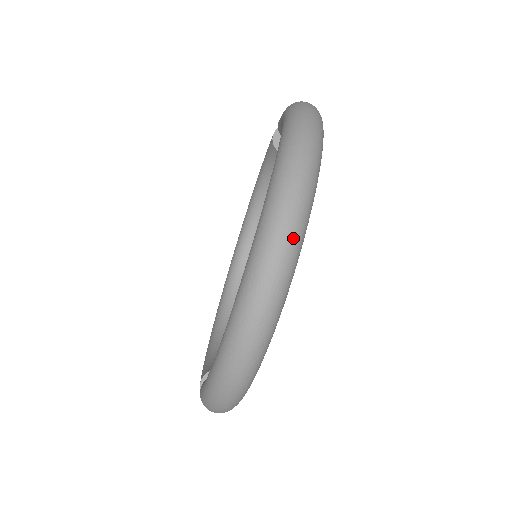
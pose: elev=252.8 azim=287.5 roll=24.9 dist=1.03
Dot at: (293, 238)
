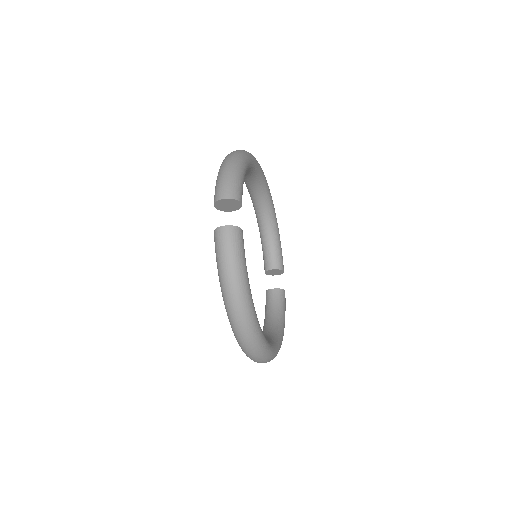
Dot at: (266, 361)
